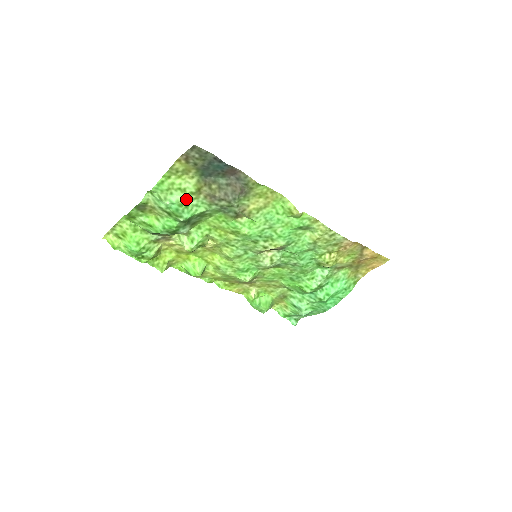
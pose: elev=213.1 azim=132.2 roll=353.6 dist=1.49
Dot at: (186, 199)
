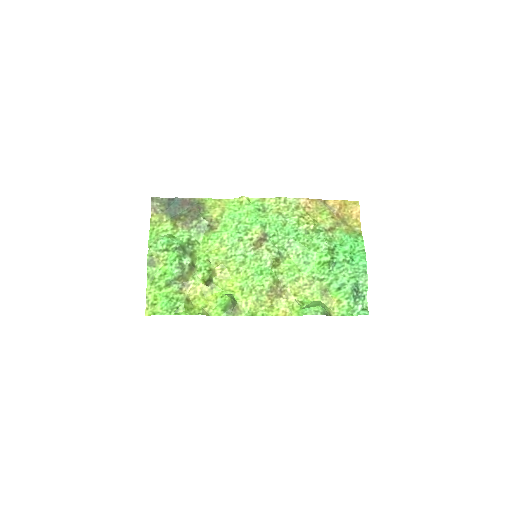
Dot at: (171, 235)
